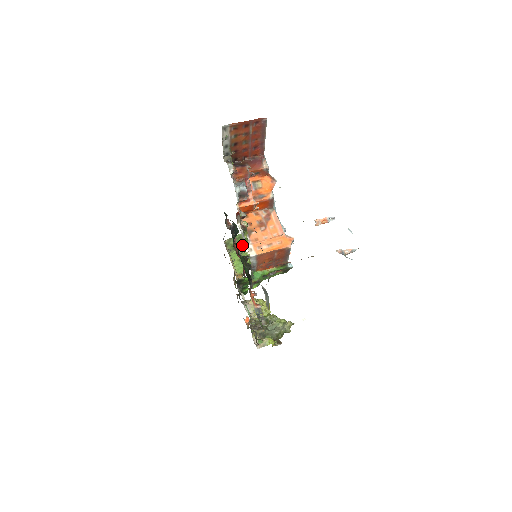
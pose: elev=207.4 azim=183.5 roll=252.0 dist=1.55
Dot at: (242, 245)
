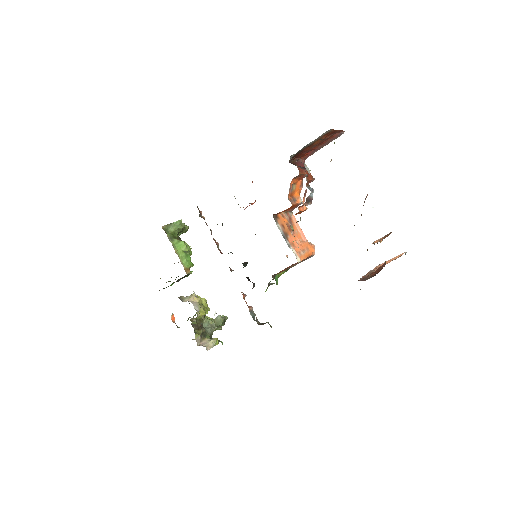
Dot at: (178, 233)
